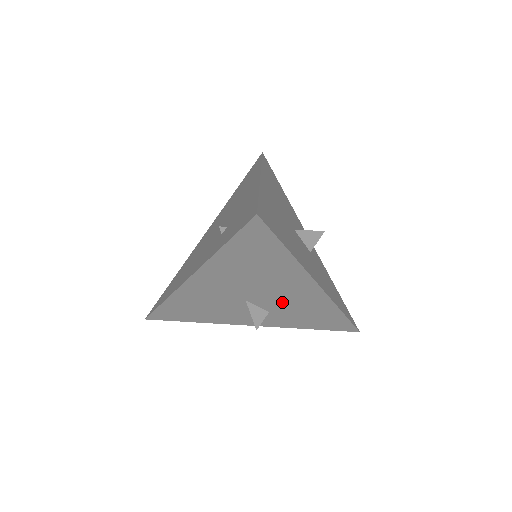
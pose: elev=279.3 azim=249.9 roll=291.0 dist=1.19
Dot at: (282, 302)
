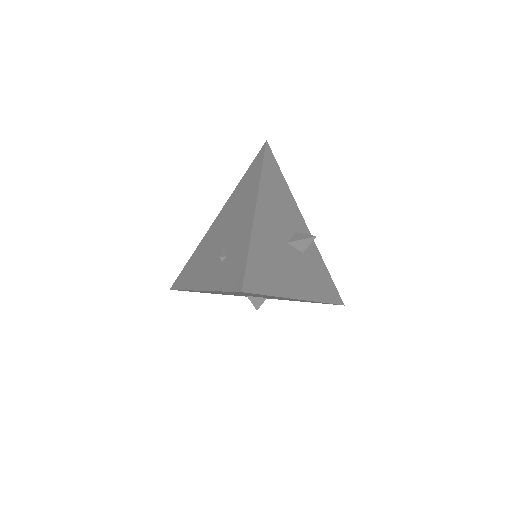
Dot at: (276, 298)
